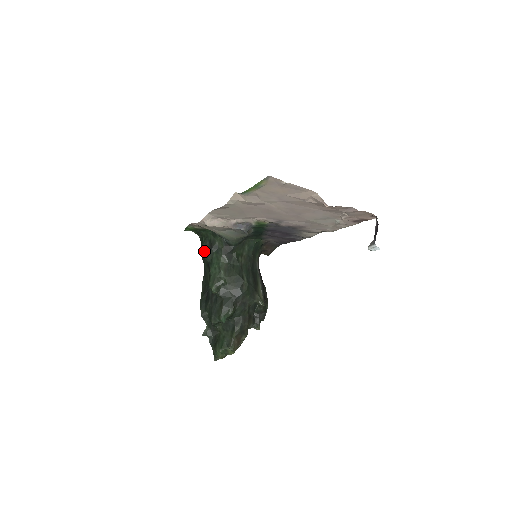
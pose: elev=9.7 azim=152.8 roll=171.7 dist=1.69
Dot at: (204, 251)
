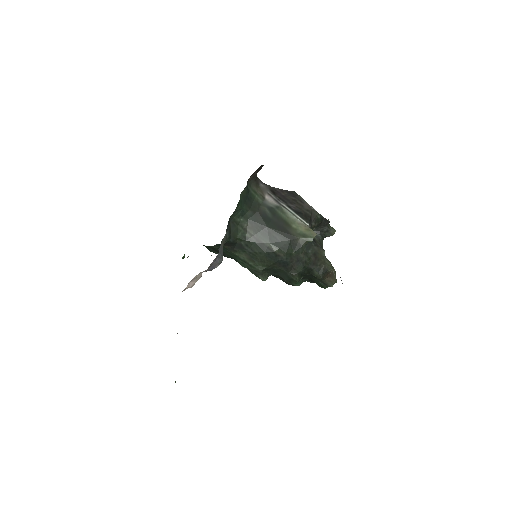
Dot at: occluded
